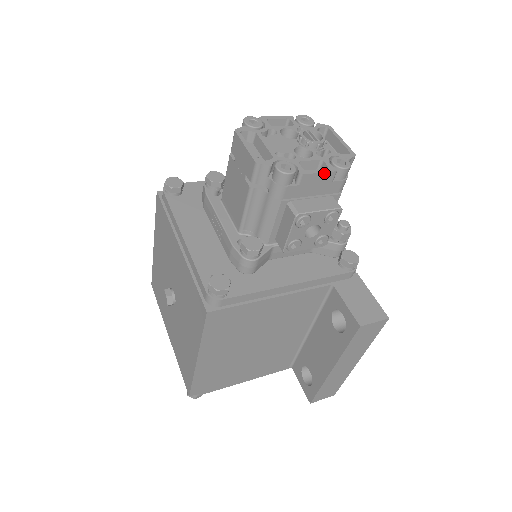
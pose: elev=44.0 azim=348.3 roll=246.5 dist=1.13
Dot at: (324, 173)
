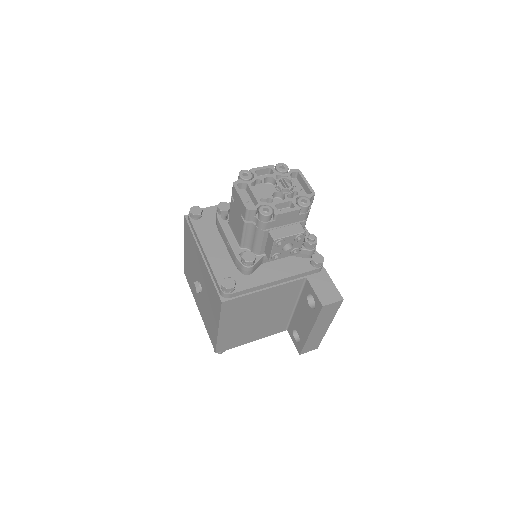
Dot at: (292, 212)
